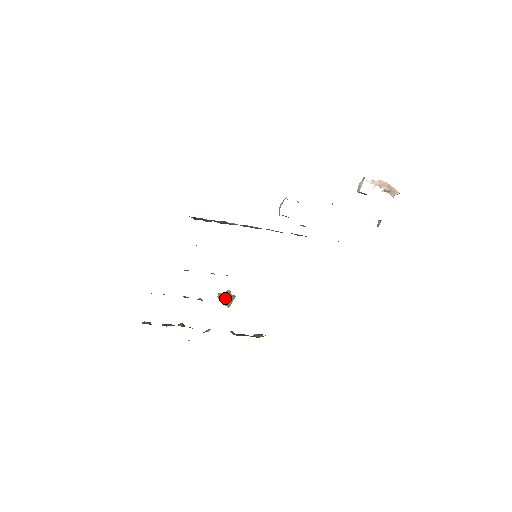
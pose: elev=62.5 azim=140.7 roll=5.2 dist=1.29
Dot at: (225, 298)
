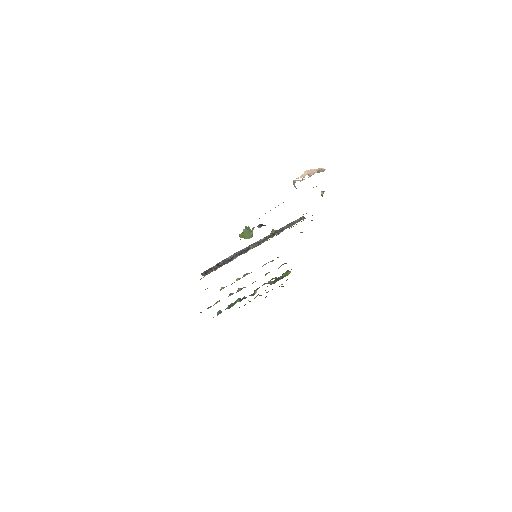
Dot at: (245, 235)
